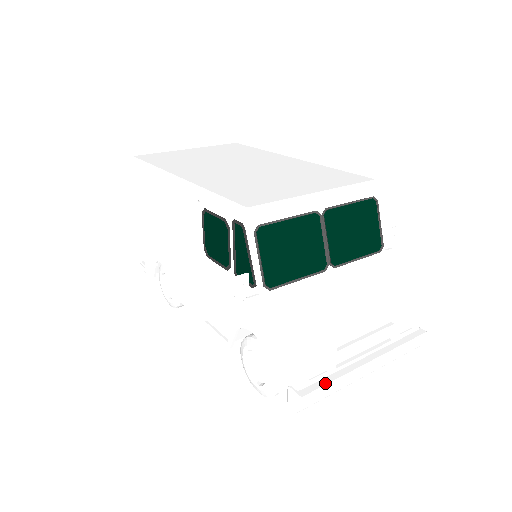
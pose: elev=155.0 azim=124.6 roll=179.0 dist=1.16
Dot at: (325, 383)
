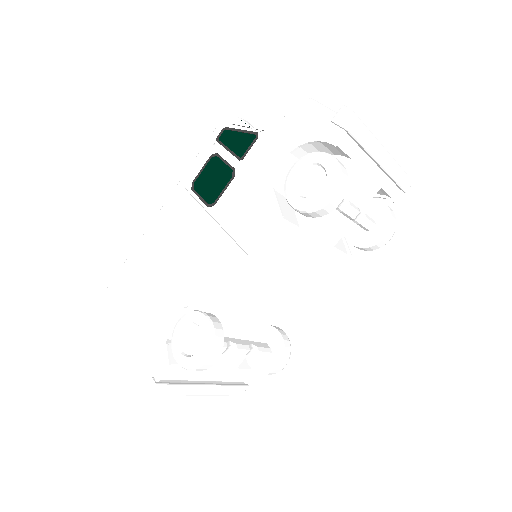
Dot at: occluded
